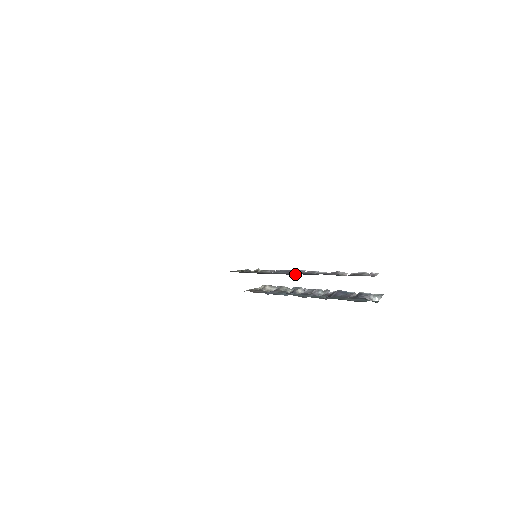
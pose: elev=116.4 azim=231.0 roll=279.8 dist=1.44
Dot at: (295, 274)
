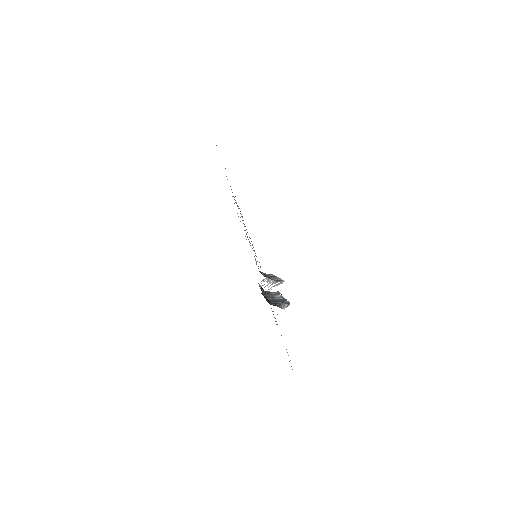
Dot at: occluded
